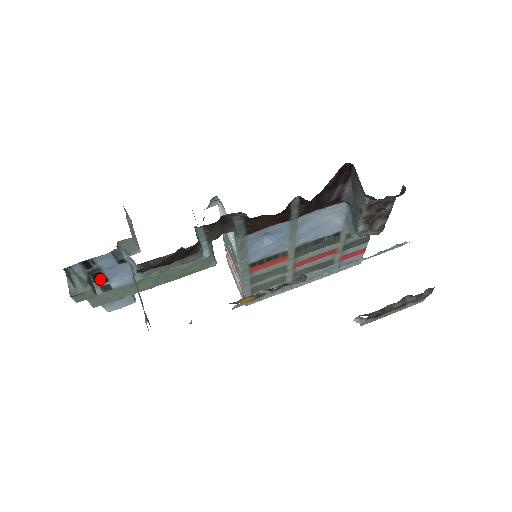
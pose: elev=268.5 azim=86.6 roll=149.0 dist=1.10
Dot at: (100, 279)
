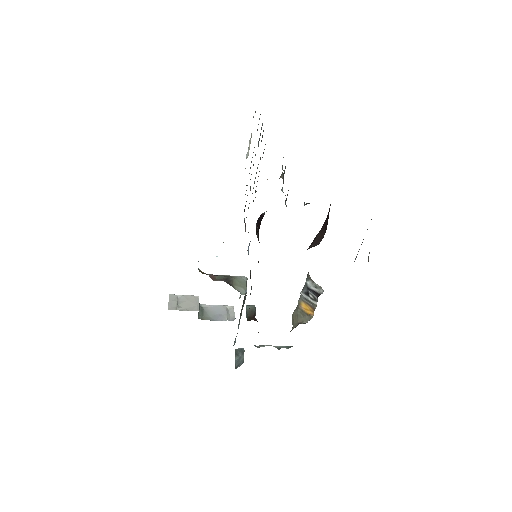
Dot at: occluded
